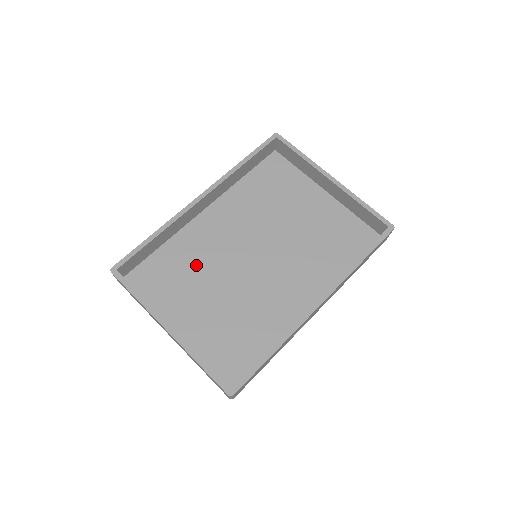
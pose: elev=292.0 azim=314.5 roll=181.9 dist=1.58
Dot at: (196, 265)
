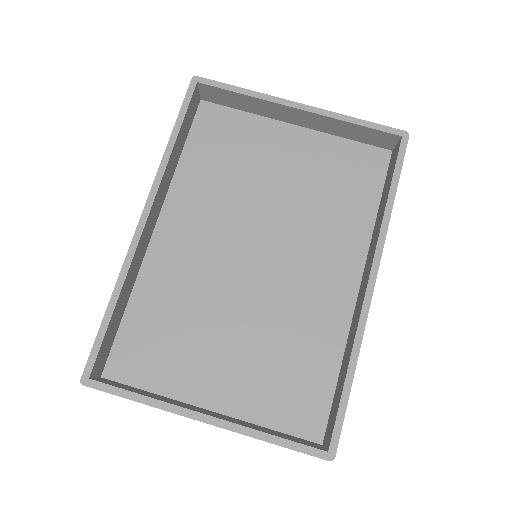
Dot at: (187, 308)
